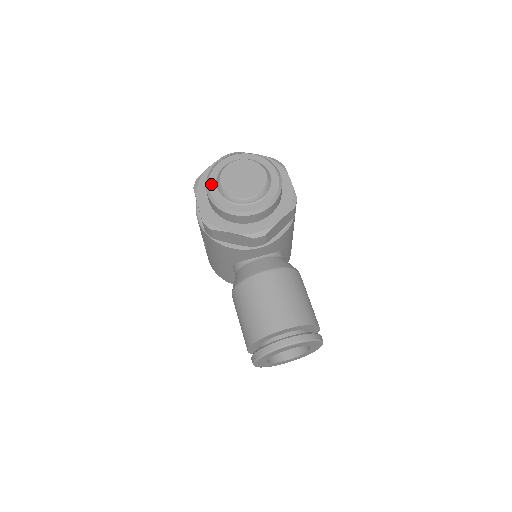
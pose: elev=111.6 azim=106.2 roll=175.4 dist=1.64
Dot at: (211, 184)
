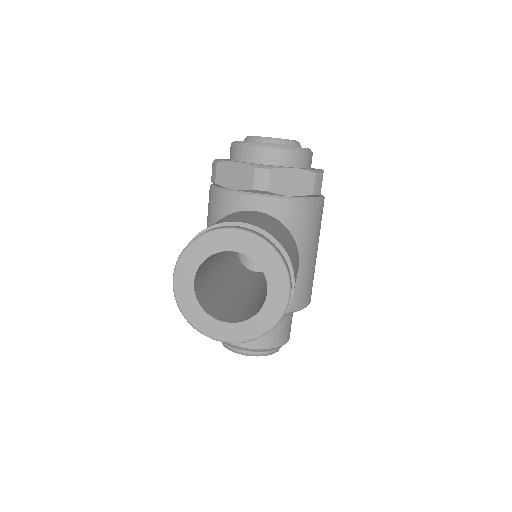
Dot at: occluded
